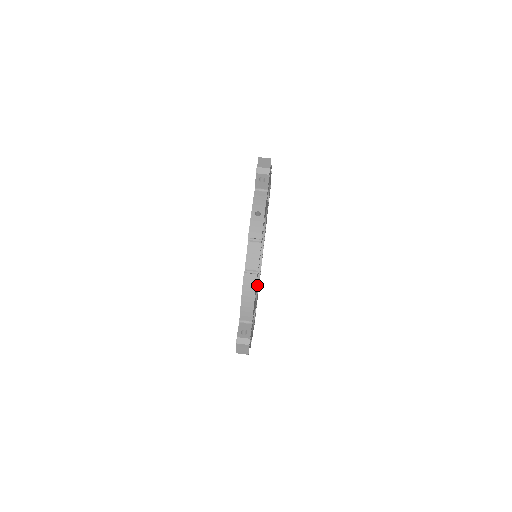
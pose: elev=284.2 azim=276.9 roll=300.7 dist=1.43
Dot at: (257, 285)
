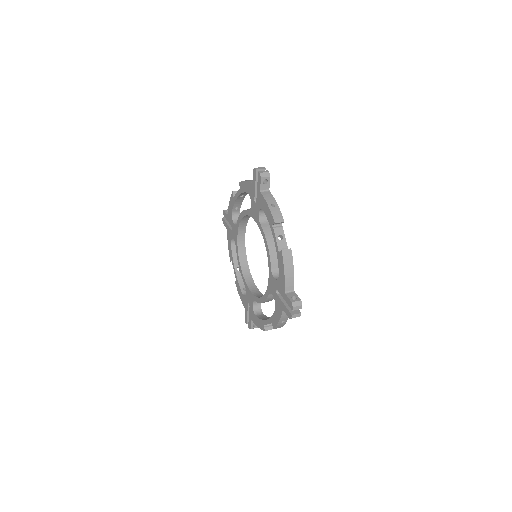
Dot at: occluded
